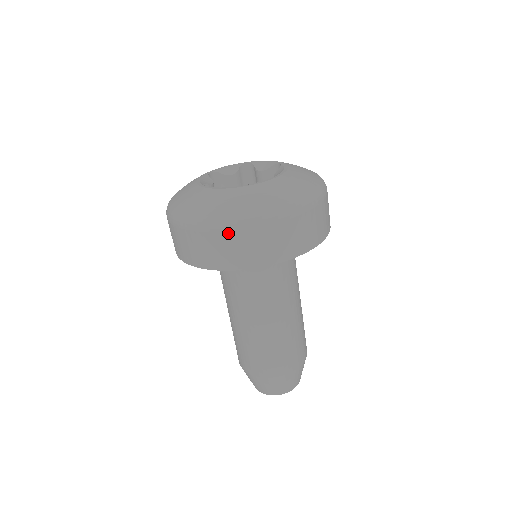
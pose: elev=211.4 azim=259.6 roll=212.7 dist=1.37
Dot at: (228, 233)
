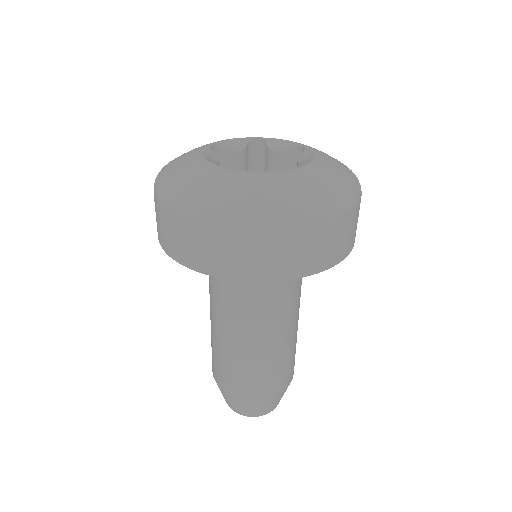
Dot at: (251, 234)
